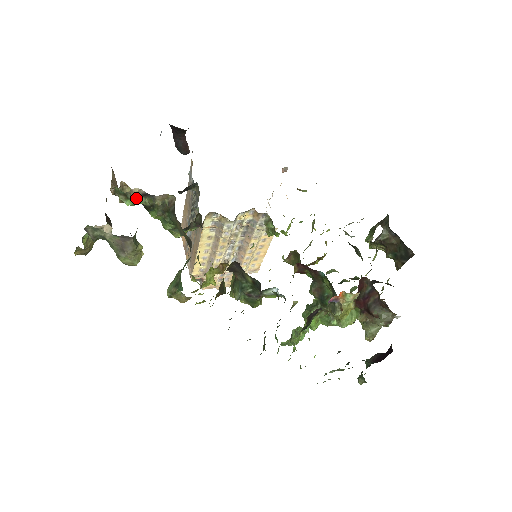
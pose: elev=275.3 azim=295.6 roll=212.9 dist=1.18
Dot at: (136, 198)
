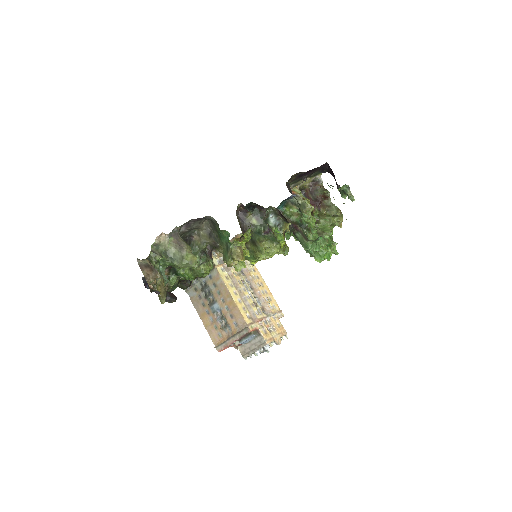
Dot at: occluded
